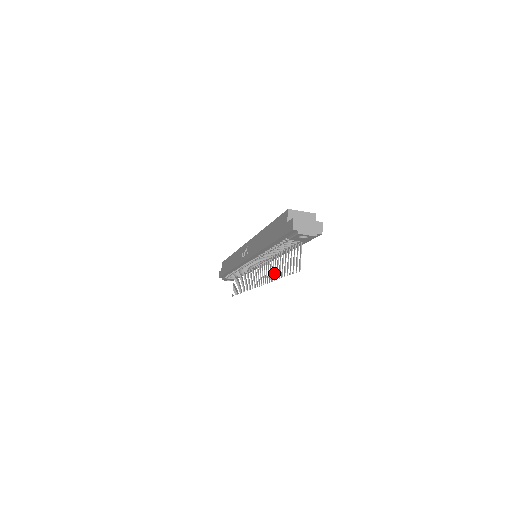
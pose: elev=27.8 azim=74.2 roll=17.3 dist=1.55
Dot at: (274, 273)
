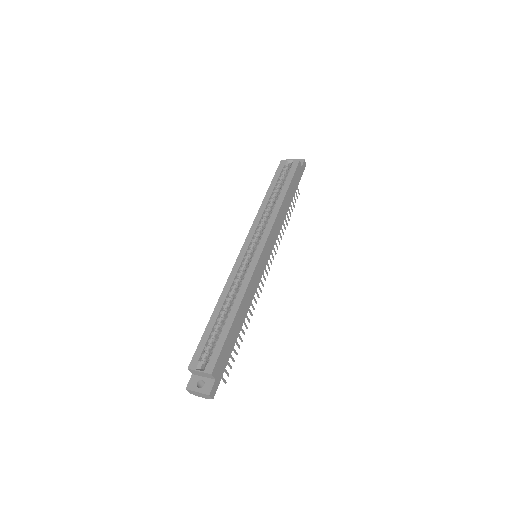
Dot at: (247, 318)
